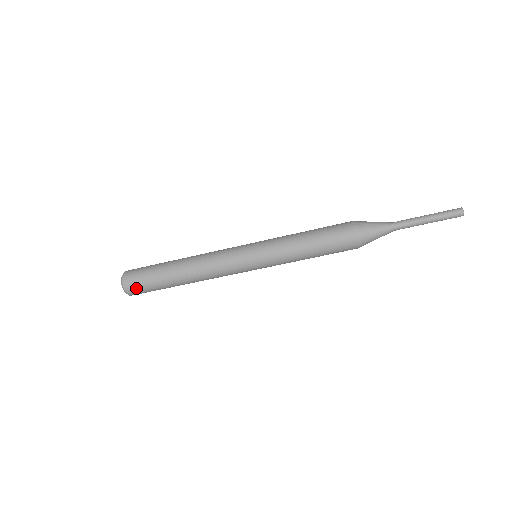
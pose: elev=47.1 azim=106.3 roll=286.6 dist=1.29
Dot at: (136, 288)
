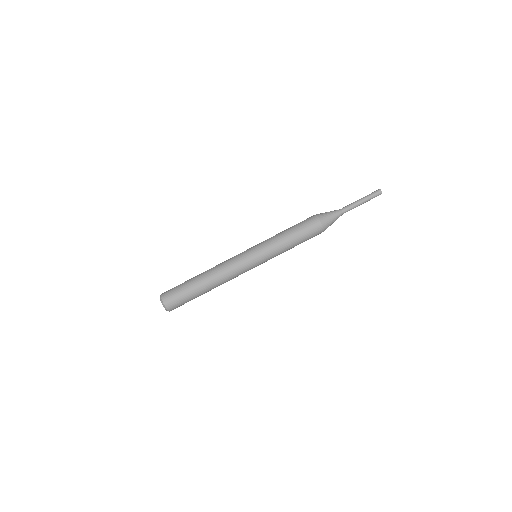
Dot at: (169, 291)
